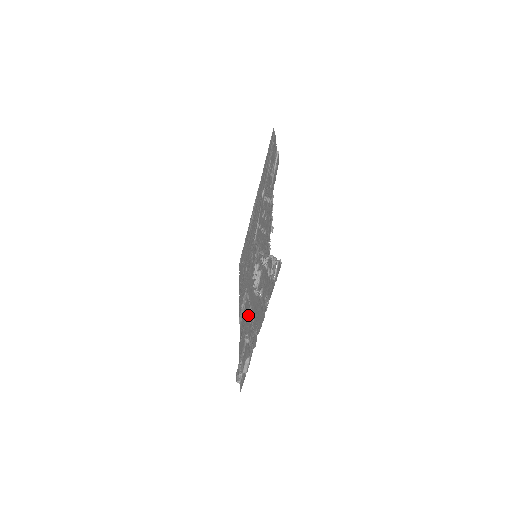
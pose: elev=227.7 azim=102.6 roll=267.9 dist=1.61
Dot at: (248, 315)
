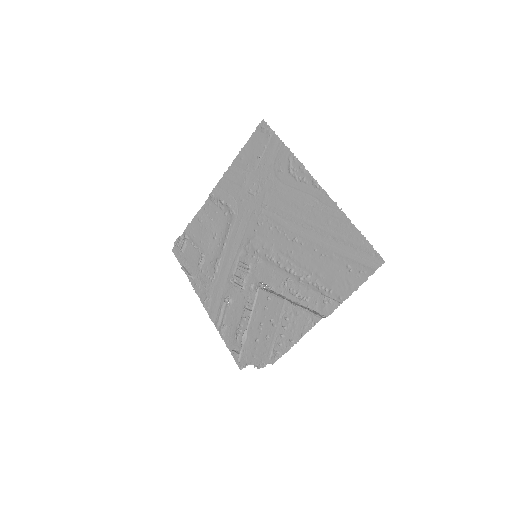
Dot at: (216, 243)
